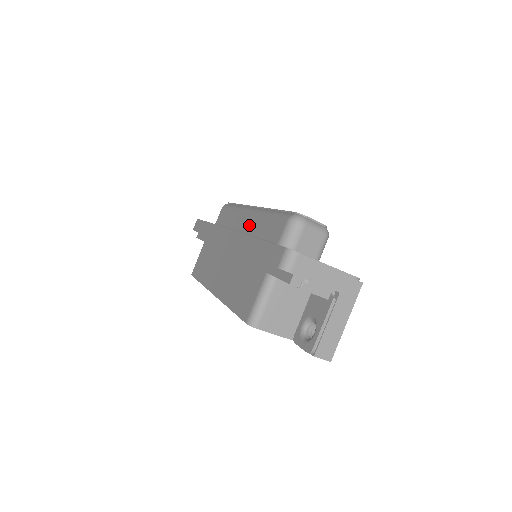
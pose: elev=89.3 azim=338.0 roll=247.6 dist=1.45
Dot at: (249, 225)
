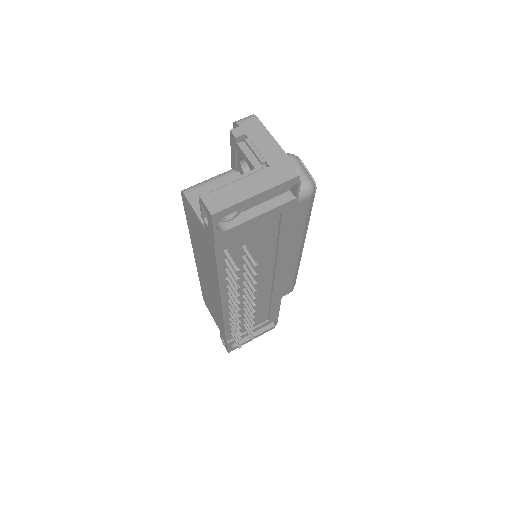
Dot at: occluded
